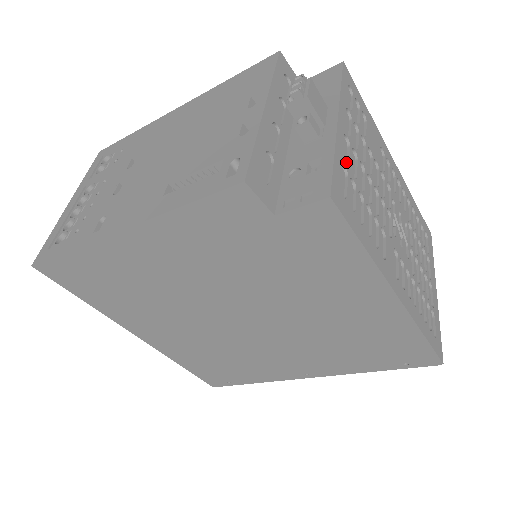
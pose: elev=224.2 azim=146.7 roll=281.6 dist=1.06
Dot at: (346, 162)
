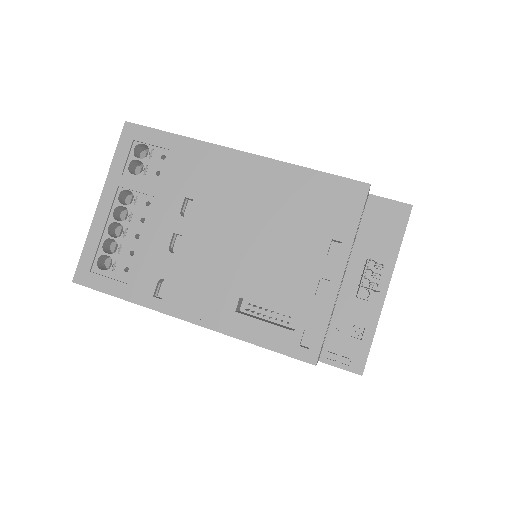
Dot at: occluded
